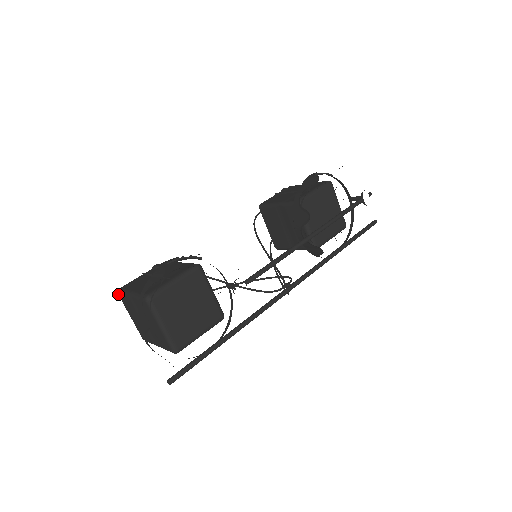
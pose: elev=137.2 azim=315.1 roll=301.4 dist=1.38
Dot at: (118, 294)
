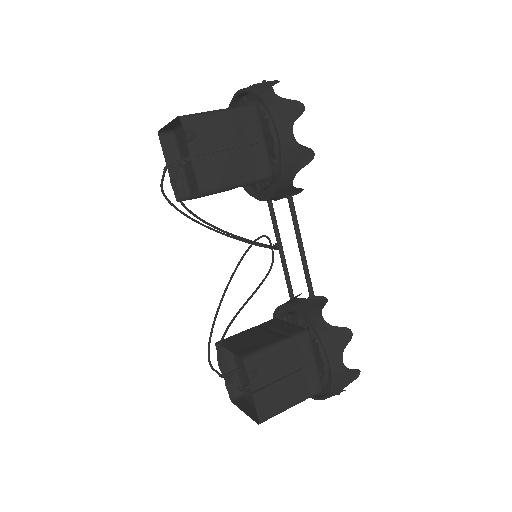
Dot at: occluded
